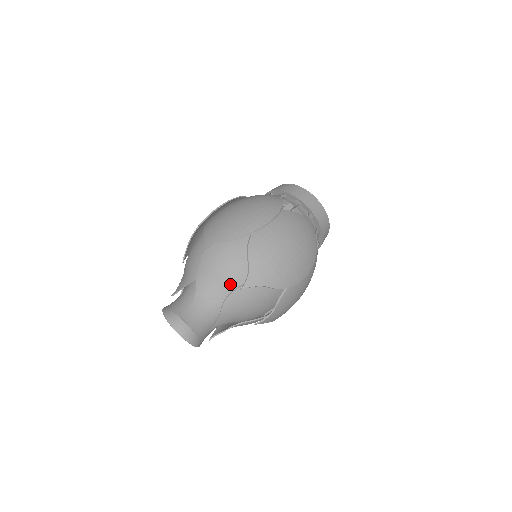
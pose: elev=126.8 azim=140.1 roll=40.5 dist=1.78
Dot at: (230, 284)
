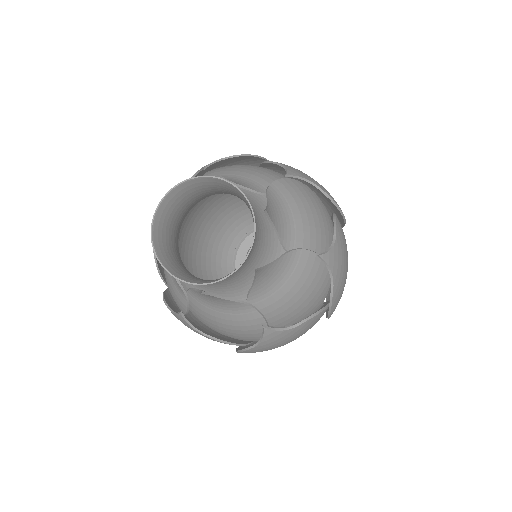
Dot at: (304, 238)
